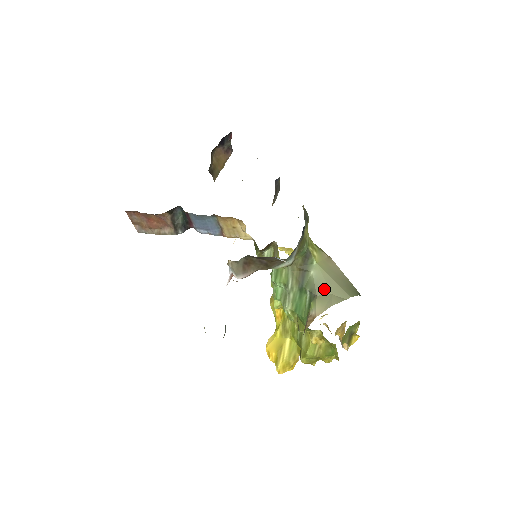
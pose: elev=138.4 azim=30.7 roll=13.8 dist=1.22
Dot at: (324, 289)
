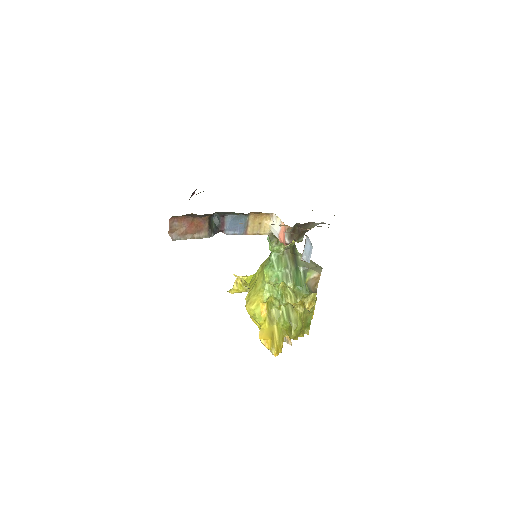
Dot at: (310, 264)
